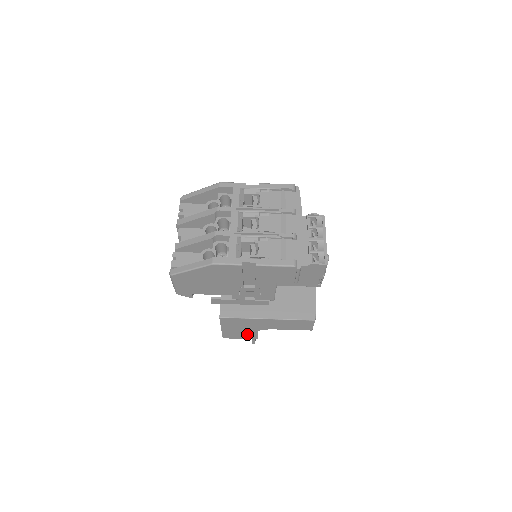
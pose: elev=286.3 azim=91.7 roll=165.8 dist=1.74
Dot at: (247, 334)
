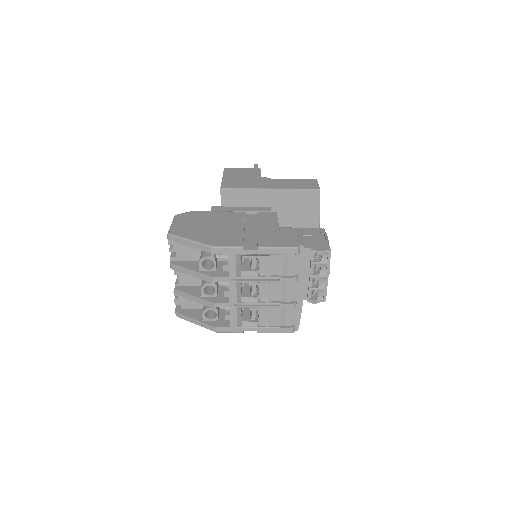
Dot at: occluded
